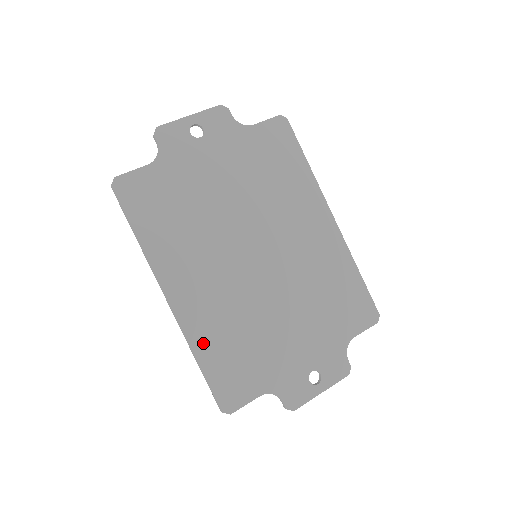
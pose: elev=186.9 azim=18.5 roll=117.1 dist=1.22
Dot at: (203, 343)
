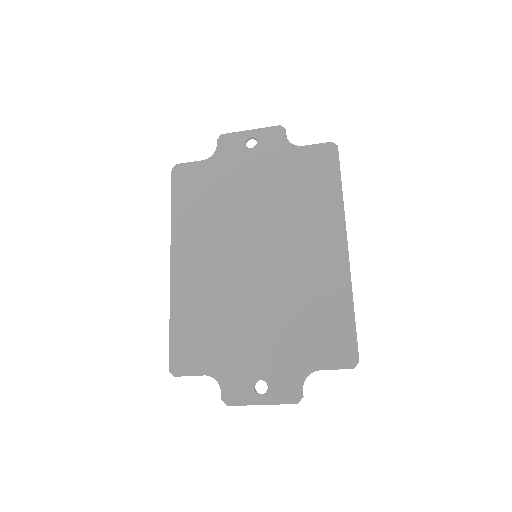
Dot at: (180, 308)
